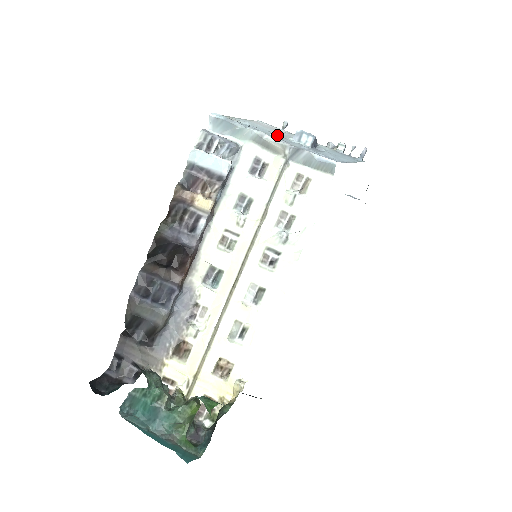
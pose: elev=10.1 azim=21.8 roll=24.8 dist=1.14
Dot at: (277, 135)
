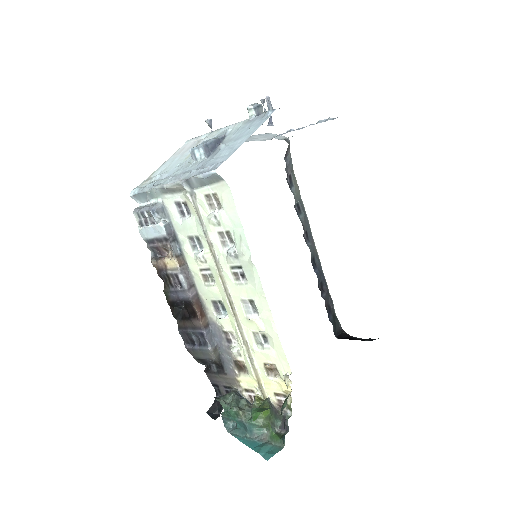
Dot at: (182, 165)
